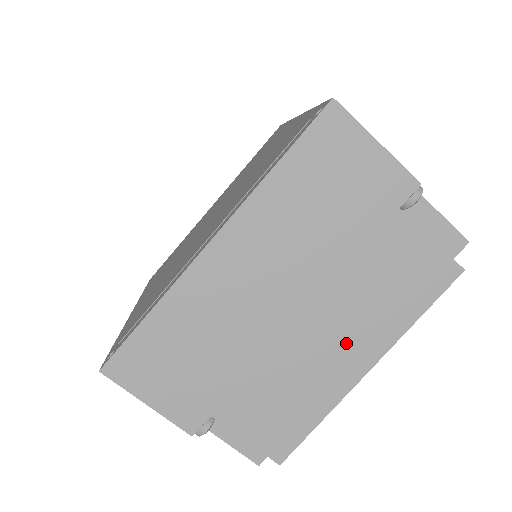
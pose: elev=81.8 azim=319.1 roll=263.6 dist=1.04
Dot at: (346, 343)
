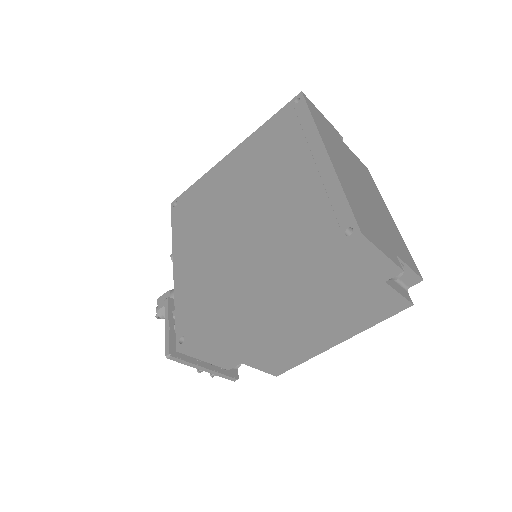
Dot at: (380, 204)
